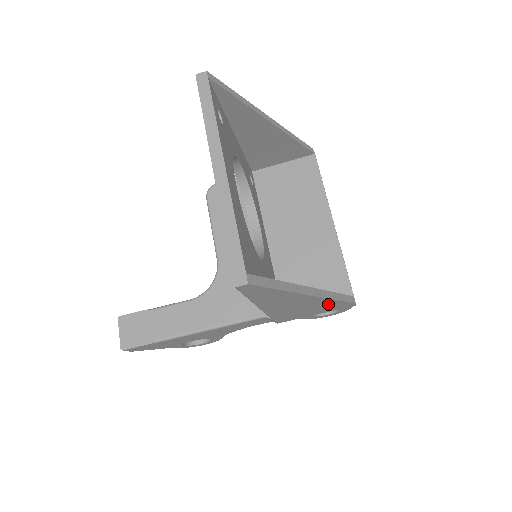
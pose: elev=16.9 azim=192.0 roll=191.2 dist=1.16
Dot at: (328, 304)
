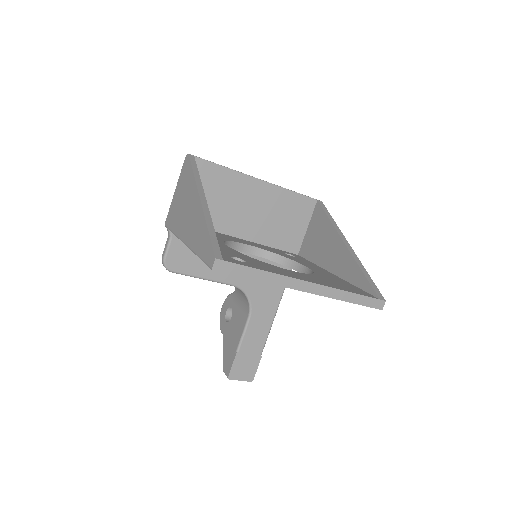
Dot at: occluded
